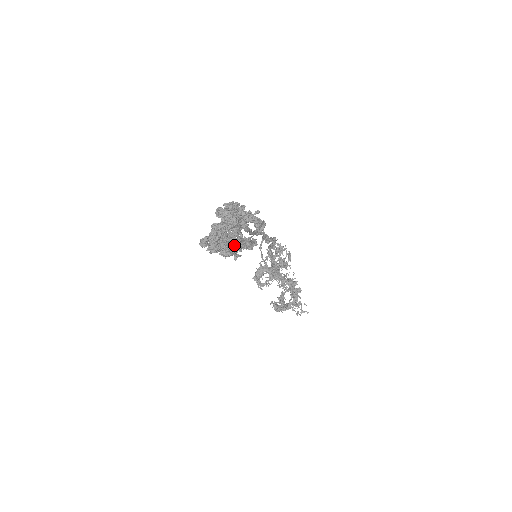
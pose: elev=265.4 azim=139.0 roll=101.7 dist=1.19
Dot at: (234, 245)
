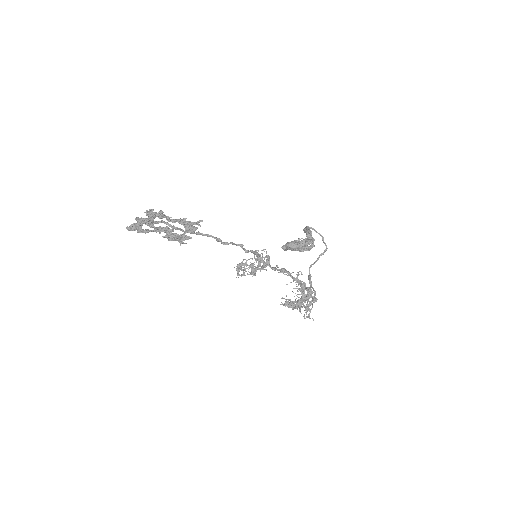
Dot at: (147, 232)
